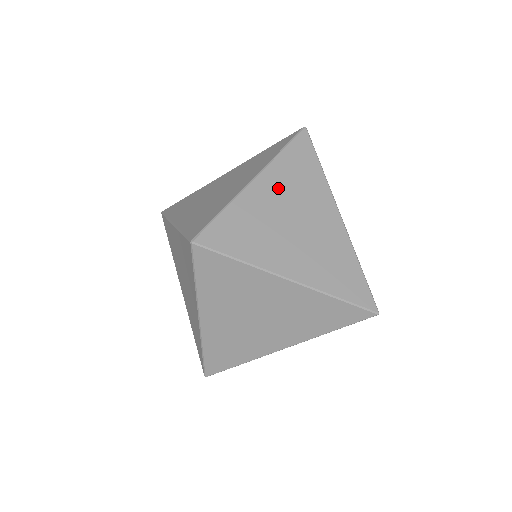
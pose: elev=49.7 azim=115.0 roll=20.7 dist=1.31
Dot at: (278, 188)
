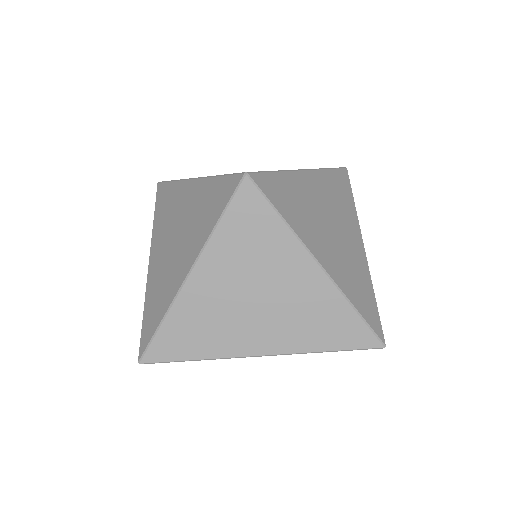
Dot at: (322, 191)
